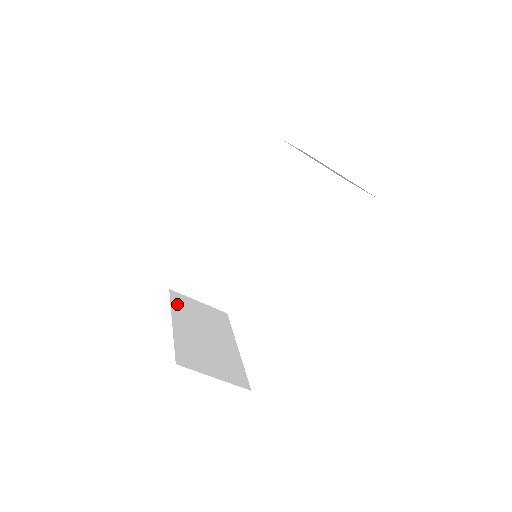
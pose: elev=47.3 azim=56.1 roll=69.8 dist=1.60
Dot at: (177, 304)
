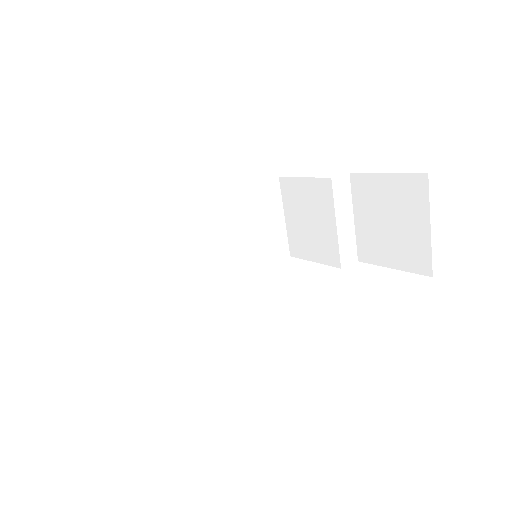
Dot at: occluded
